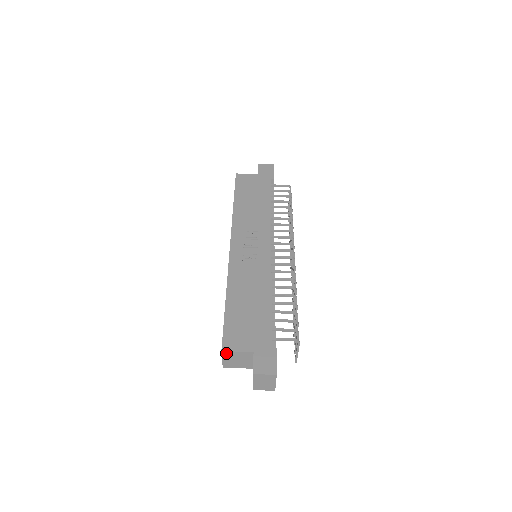
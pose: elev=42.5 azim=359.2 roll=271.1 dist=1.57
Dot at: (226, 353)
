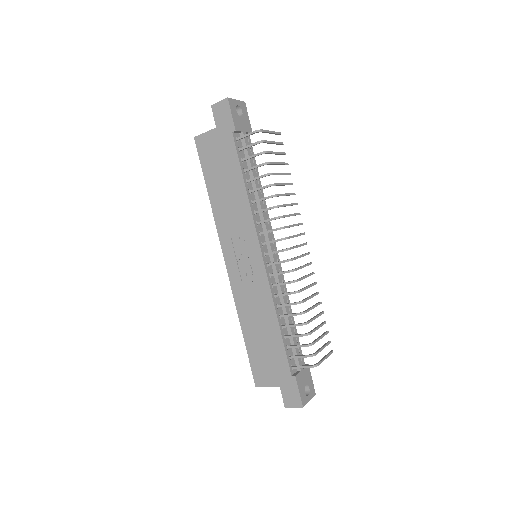
Dot at: (260, 385)
